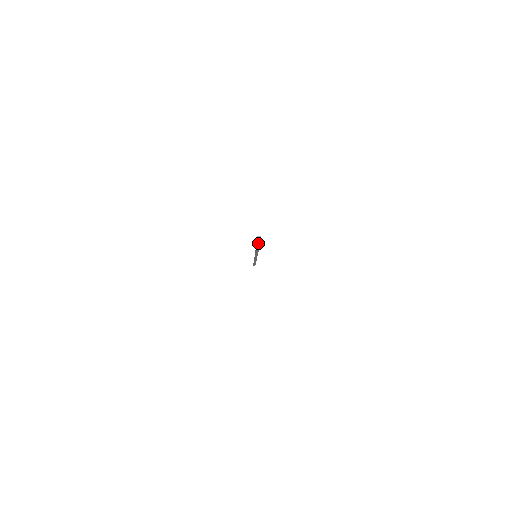
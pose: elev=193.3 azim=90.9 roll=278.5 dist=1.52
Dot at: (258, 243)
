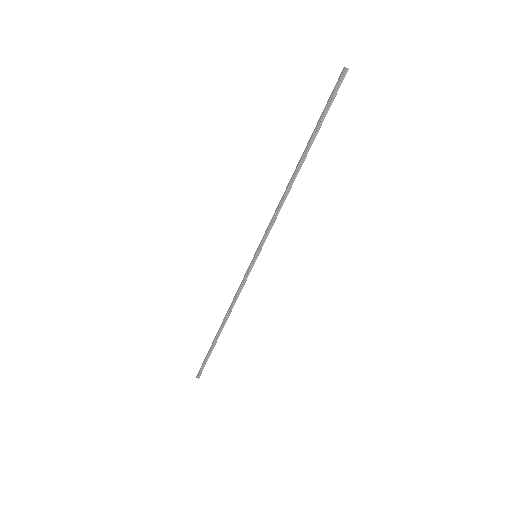
Dot at: (327, 108)
